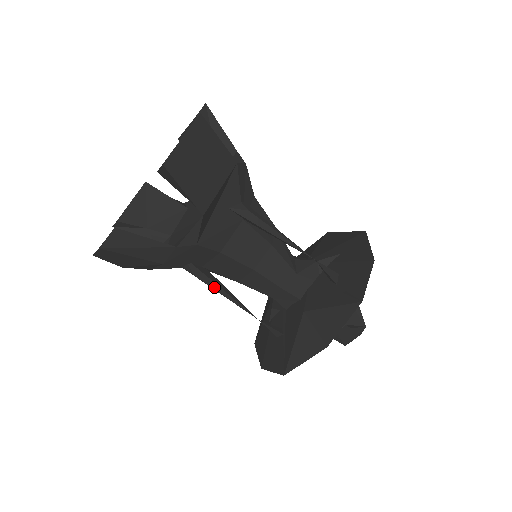
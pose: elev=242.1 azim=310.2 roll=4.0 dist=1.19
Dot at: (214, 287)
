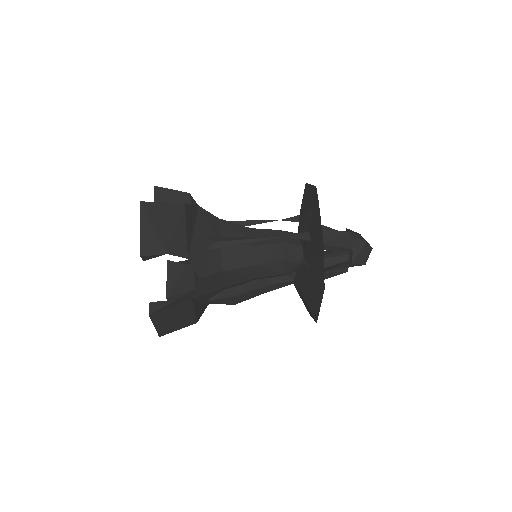
Dot at: (237, 239)
